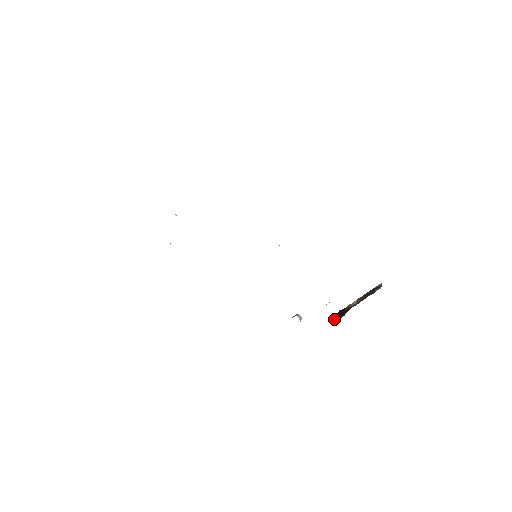
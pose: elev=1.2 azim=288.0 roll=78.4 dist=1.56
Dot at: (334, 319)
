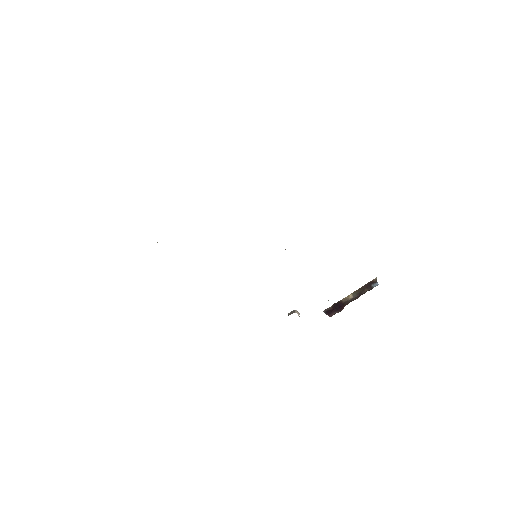
Dot at: (331, 313)
